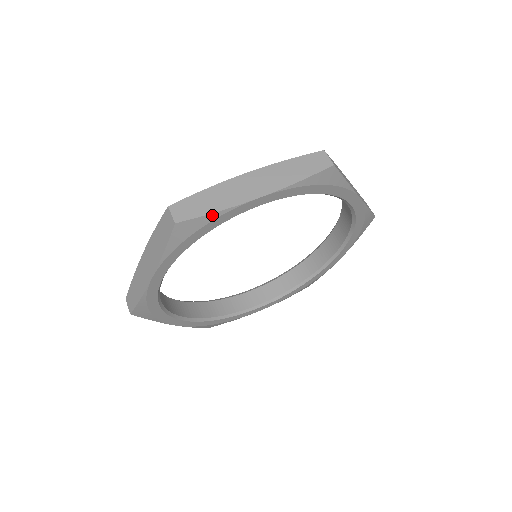
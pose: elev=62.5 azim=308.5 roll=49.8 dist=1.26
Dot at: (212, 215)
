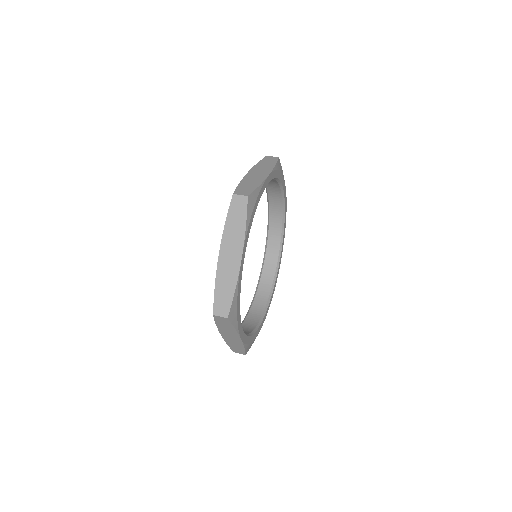
Dot at: (258, 188)
